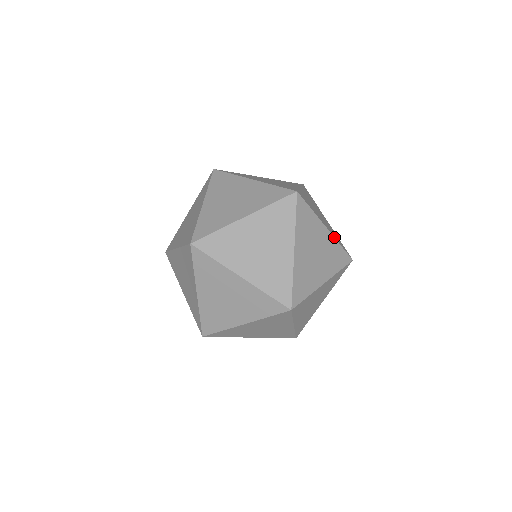
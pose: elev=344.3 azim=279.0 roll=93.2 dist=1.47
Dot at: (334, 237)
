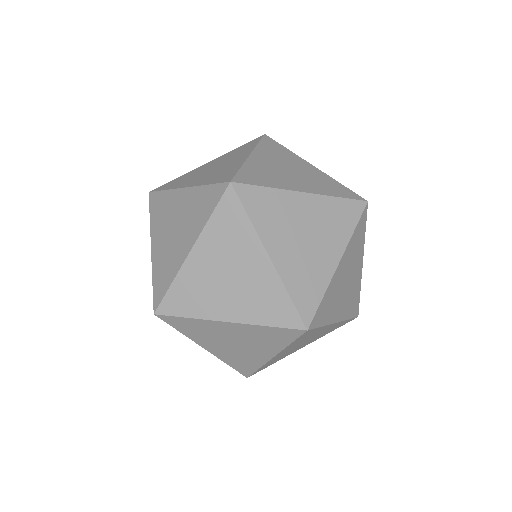
Dot at: (327, 175)
